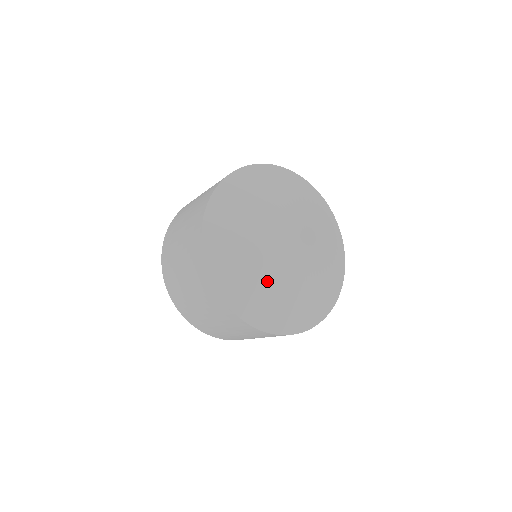
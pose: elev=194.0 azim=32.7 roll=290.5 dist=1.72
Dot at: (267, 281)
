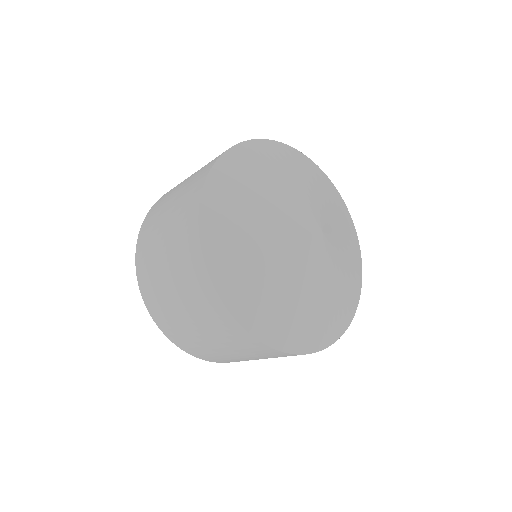
Dot at: (318, 299)
